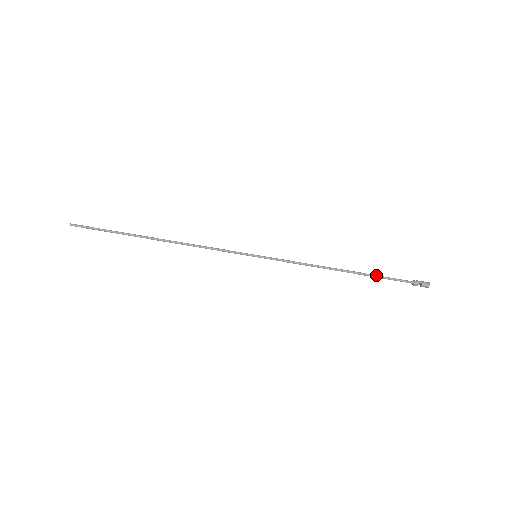
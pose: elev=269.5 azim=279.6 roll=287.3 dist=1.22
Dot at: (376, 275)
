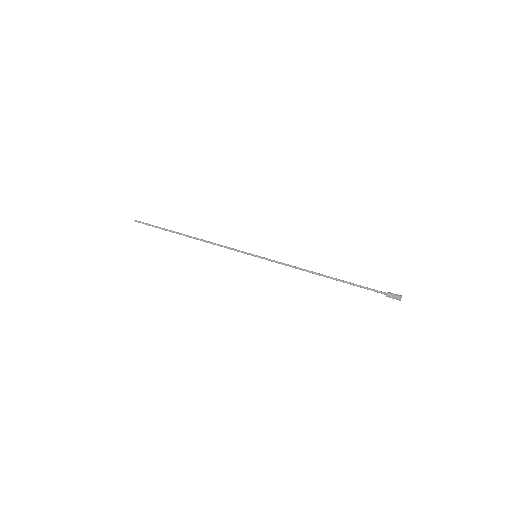
Dot at: (353, 283)
